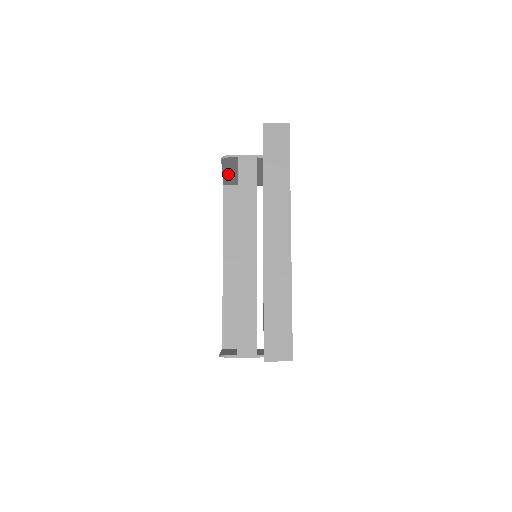
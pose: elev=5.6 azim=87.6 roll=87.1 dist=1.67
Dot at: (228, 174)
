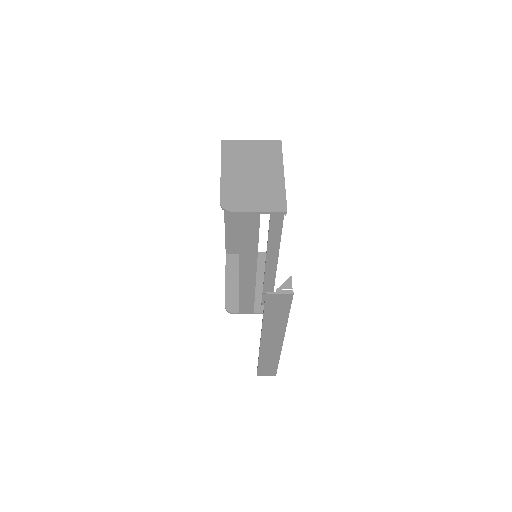
Dot at: (227, 170)
